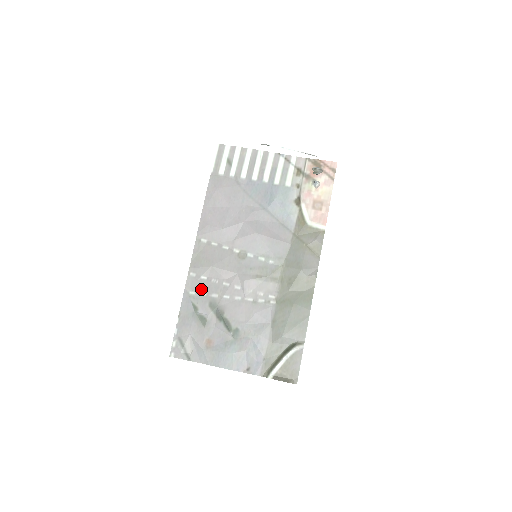
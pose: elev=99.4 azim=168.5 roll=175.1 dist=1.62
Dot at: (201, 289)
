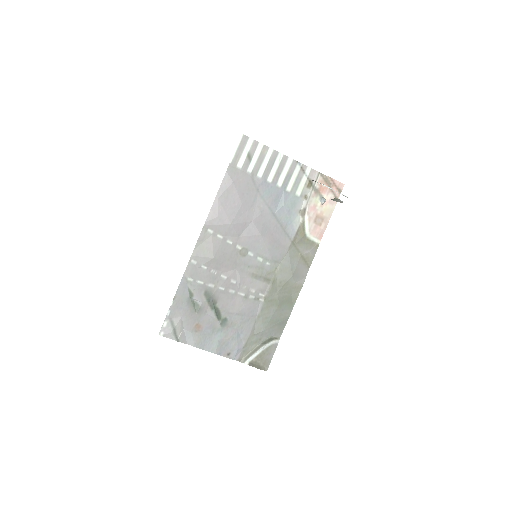
Dot at: (199, 277)
